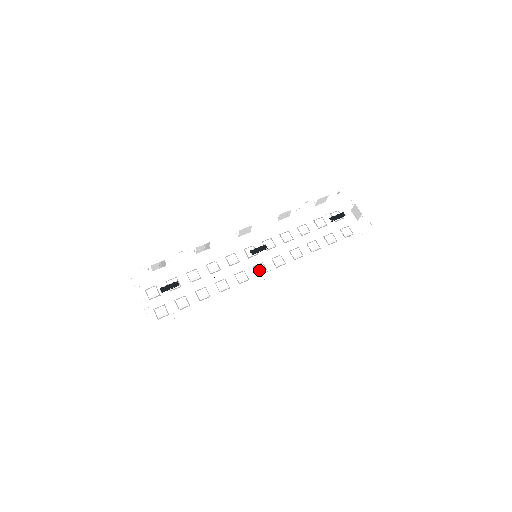
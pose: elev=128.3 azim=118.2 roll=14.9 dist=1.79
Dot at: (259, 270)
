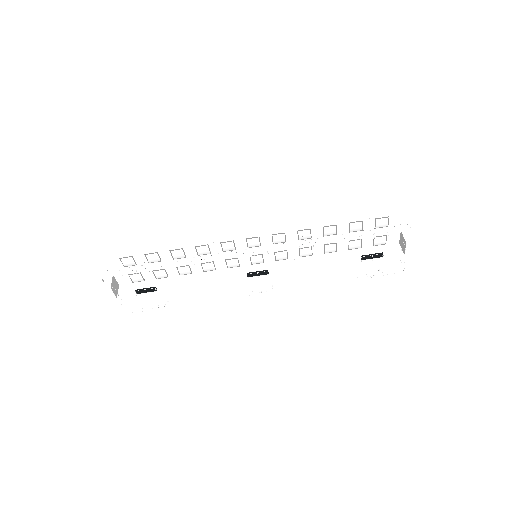
Dot at: (255, 260)
